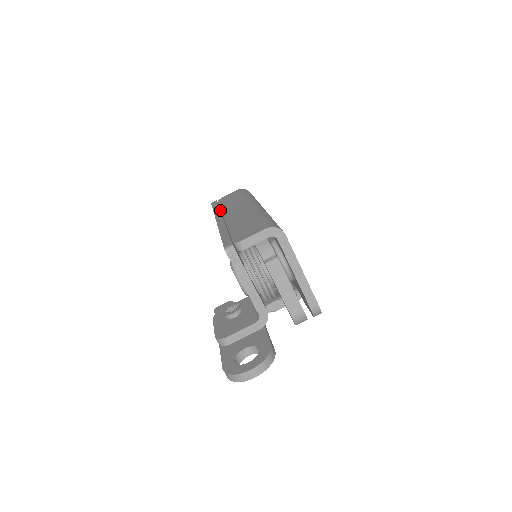
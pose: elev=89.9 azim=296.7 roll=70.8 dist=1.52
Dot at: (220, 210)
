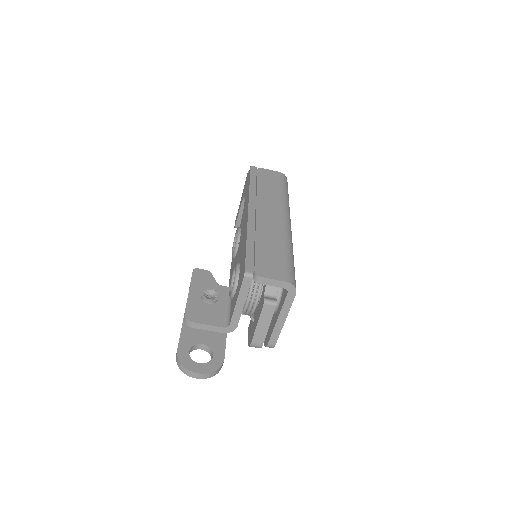
Dot at: (256, 191)
